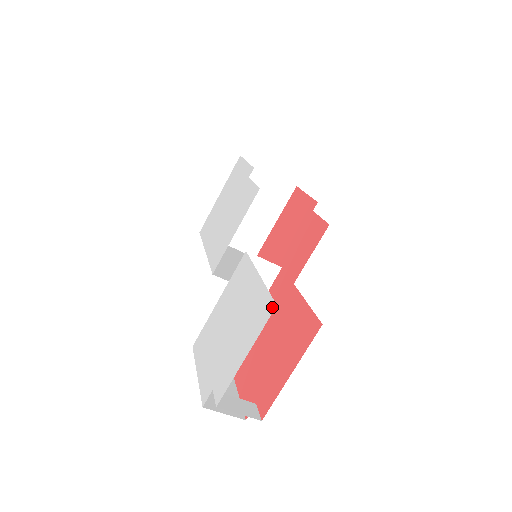
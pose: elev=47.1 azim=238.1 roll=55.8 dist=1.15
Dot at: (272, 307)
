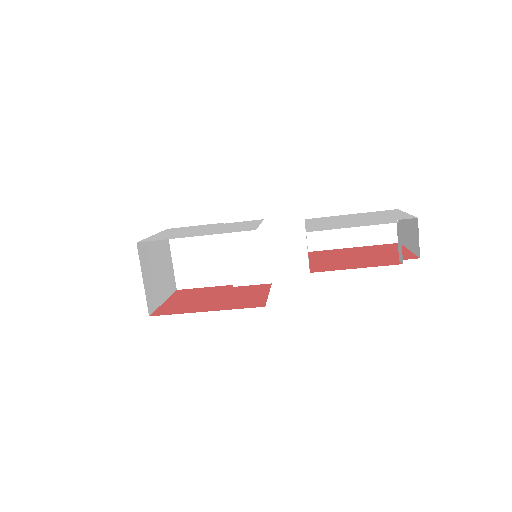
Dot at: (395, 209)
